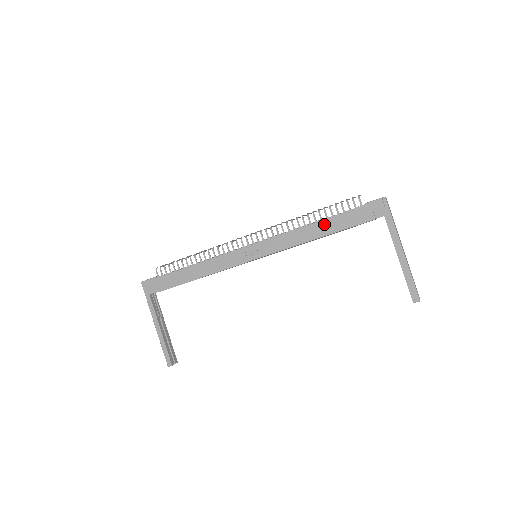
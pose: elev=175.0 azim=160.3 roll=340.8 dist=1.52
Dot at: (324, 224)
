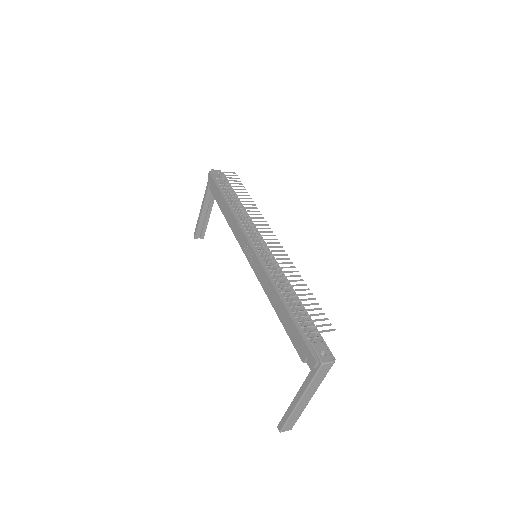
Dot at: (284, 310)
